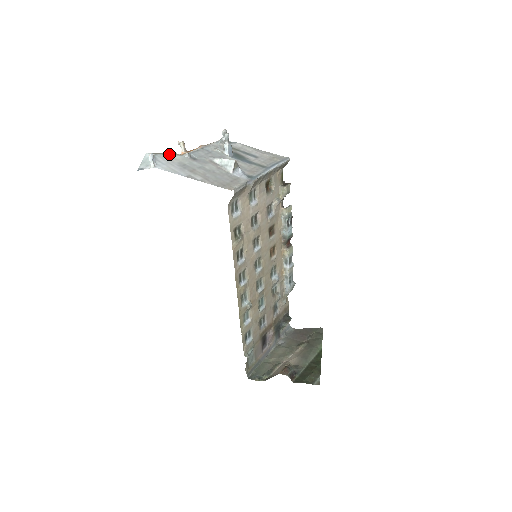
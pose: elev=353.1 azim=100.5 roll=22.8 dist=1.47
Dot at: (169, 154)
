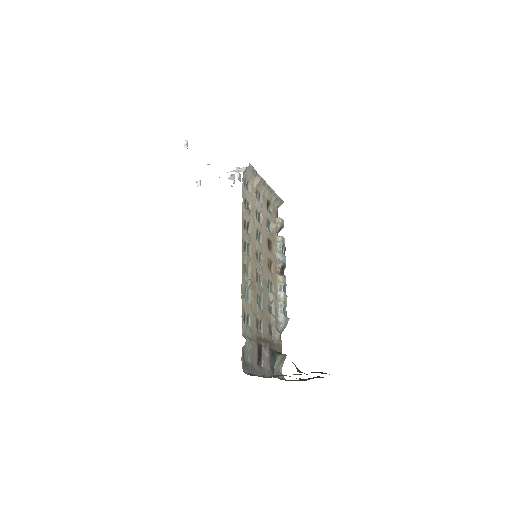
Dot at: occluded
